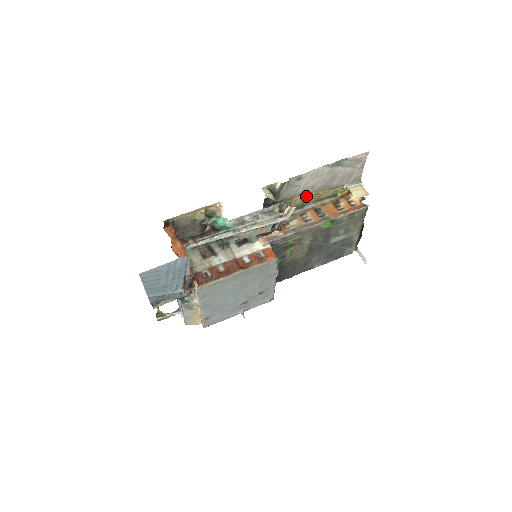
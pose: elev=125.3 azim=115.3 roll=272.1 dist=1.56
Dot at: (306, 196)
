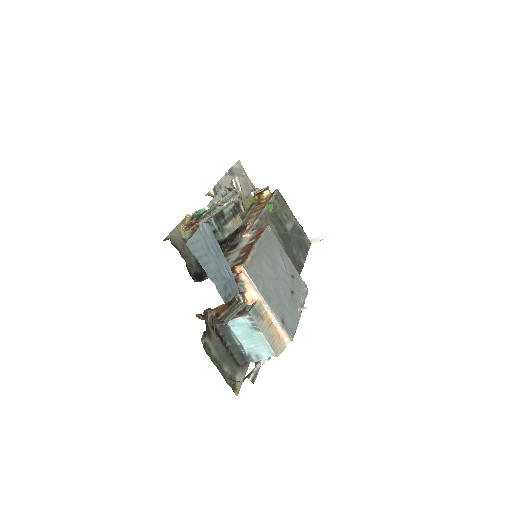
Dot at: occluded
